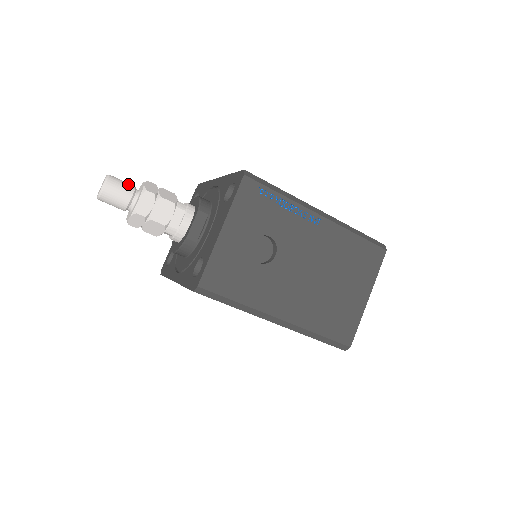
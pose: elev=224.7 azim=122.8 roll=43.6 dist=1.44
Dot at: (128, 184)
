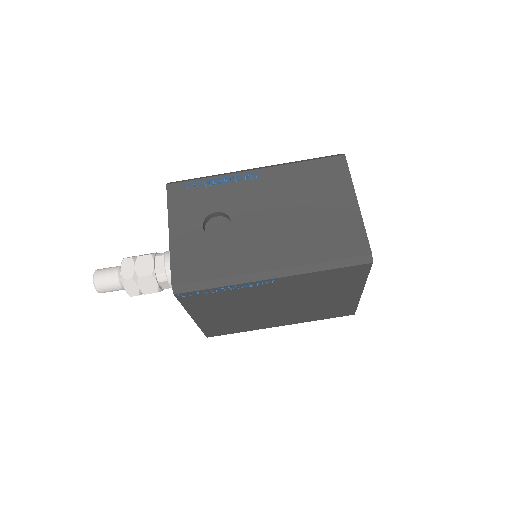
Dot at: (114, 267)
